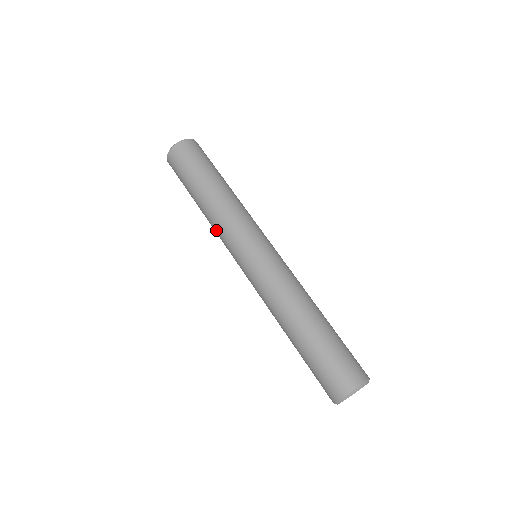
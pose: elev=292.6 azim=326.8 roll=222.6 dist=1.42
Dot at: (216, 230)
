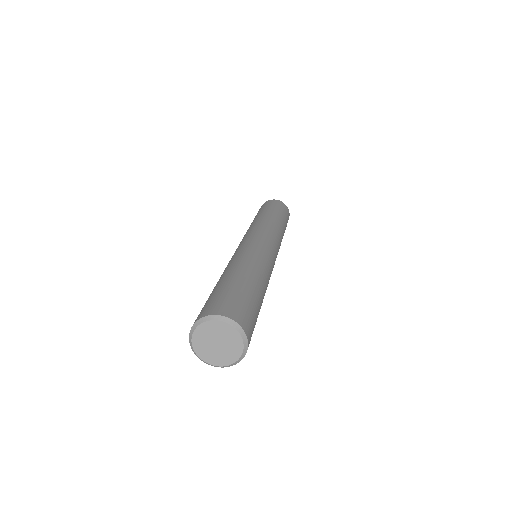
Dot at: occluded
